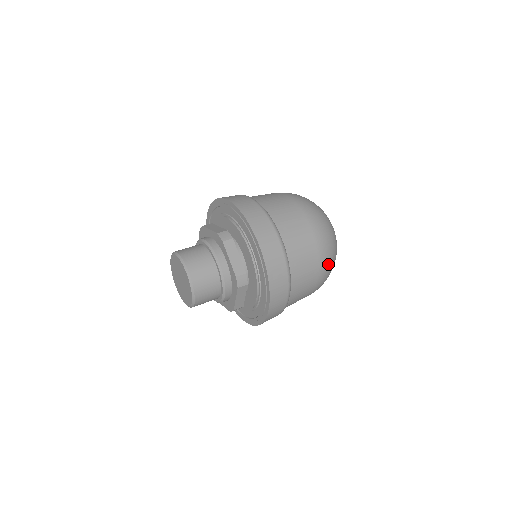
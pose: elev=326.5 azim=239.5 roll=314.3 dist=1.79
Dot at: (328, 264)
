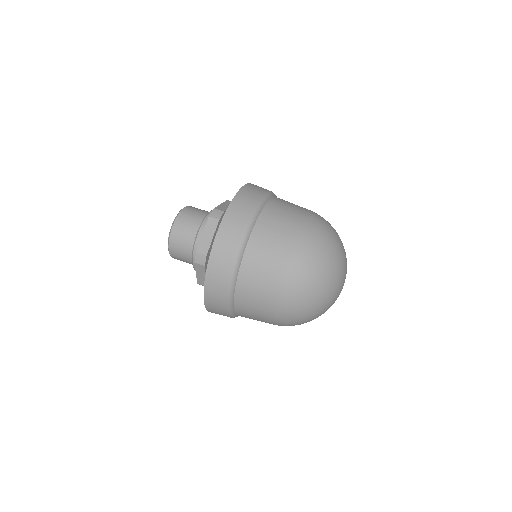
Dot at: occluded
